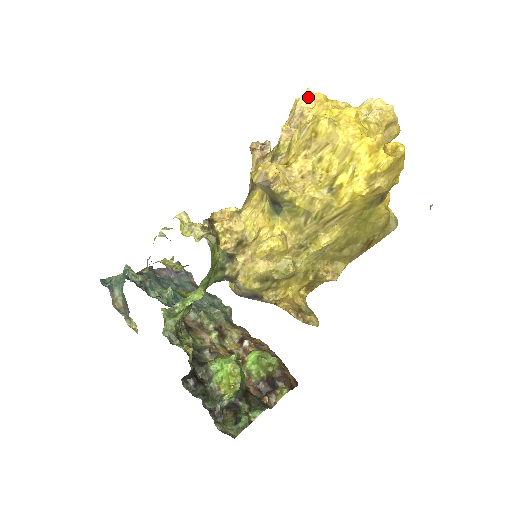
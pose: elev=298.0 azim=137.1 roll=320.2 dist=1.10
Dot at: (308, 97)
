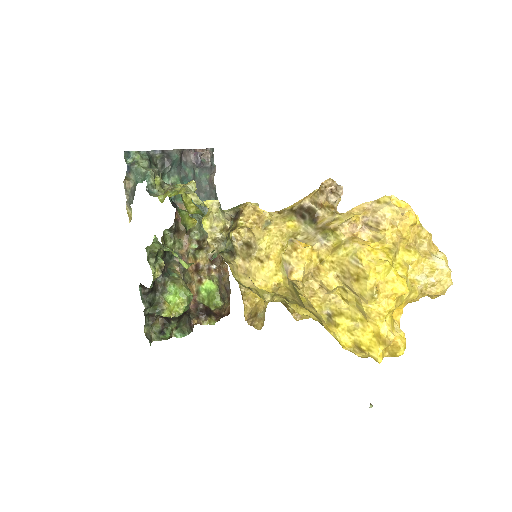
Dot at: (398, 215)
